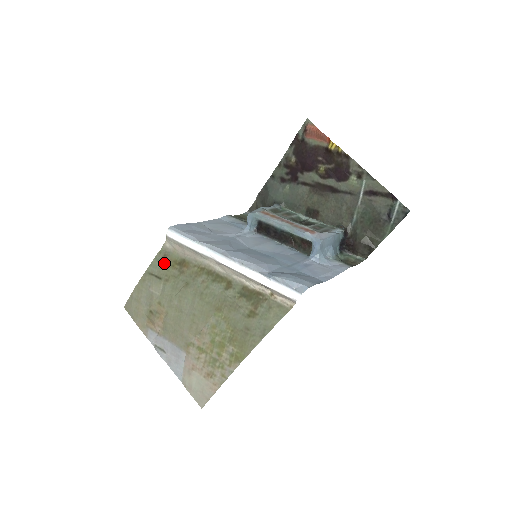
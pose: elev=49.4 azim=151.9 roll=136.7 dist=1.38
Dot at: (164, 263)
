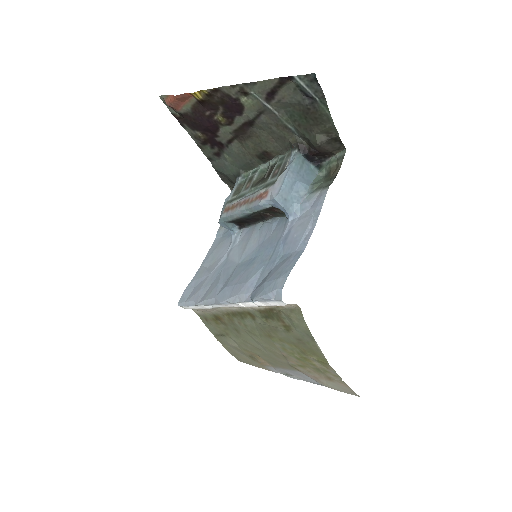
Dot at: (211, 324)
